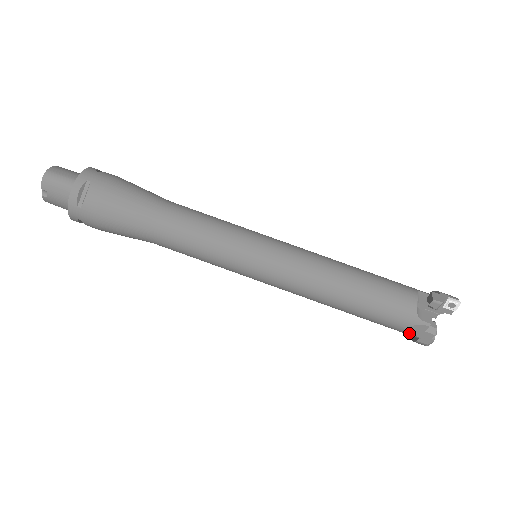
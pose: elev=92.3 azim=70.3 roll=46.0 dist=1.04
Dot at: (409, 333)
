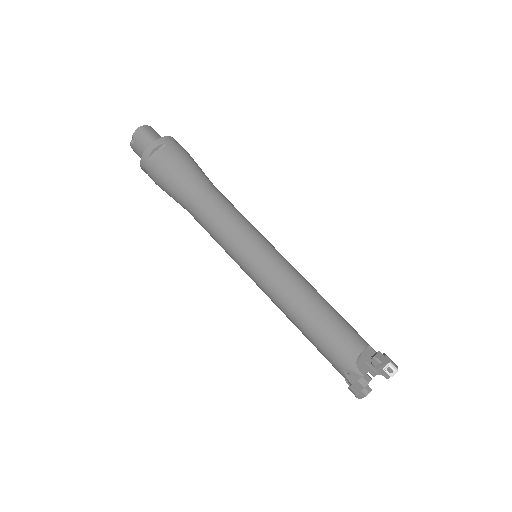
Dot at: (345, 376)
